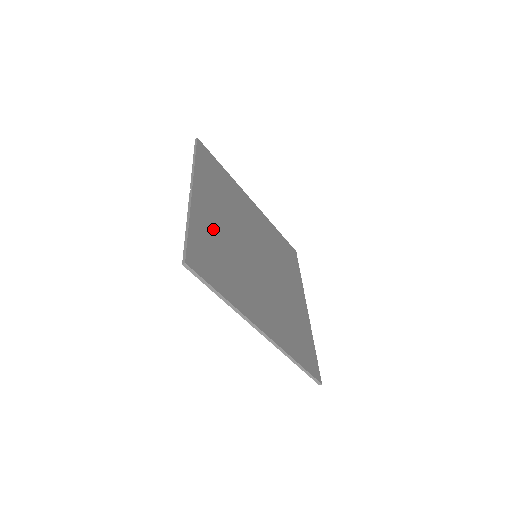
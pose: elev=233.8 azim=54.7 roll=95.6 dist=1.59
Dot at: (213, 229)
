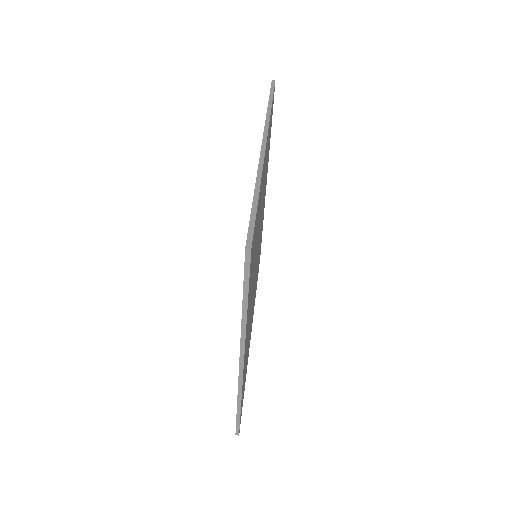
Dot at: occluded
